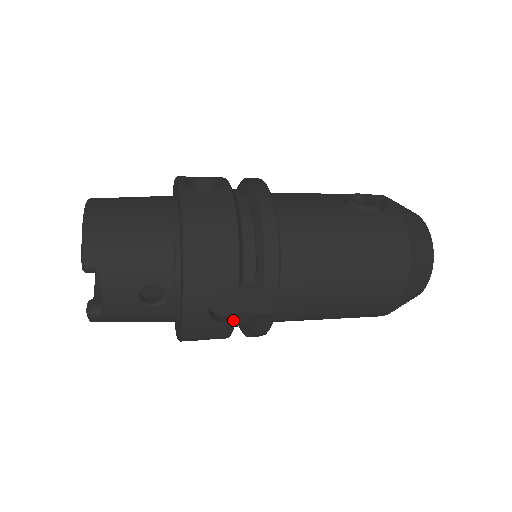
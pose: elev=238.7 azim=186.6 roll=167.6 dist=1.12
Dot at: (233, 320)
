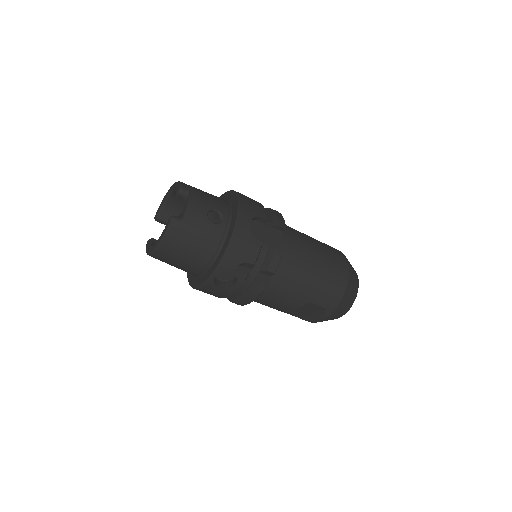
Dot at: (261, 243)
